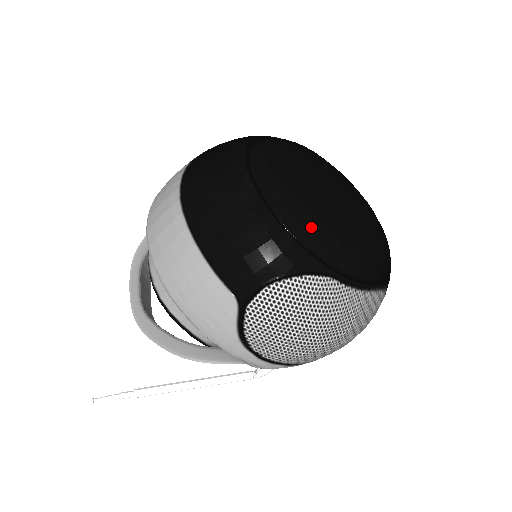
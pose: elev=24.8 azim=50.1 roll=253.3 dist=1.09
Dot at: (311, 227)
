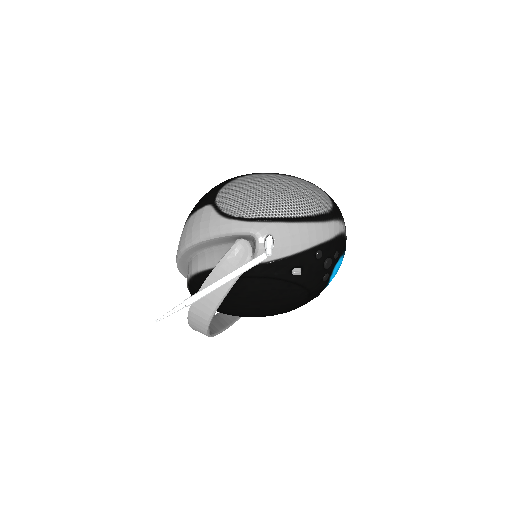
Dot at: occluded
